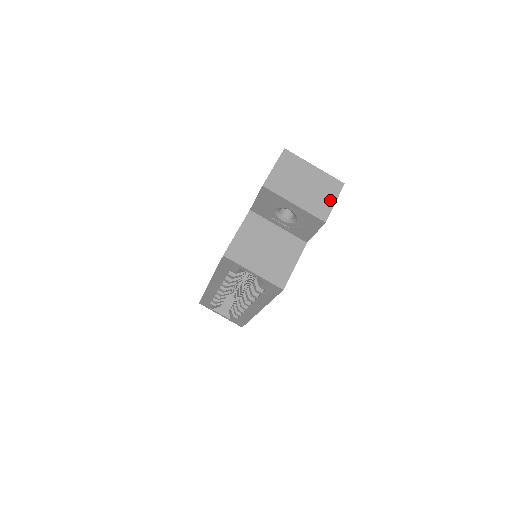
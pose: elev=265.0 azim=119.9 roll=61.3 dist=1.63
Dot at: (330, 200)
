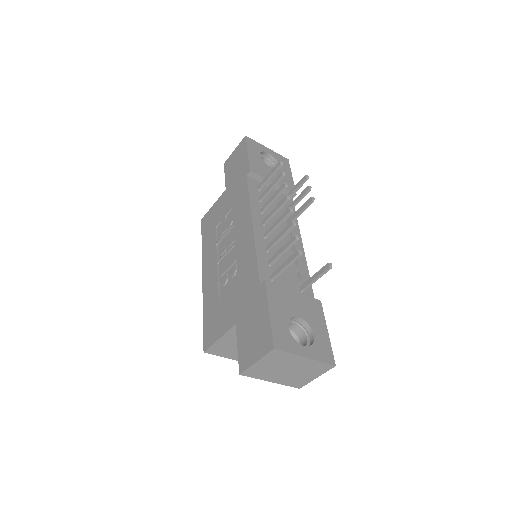
Dot at: (312, 377)
